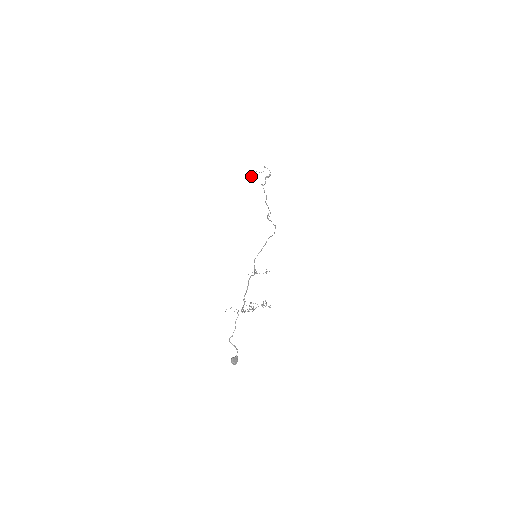
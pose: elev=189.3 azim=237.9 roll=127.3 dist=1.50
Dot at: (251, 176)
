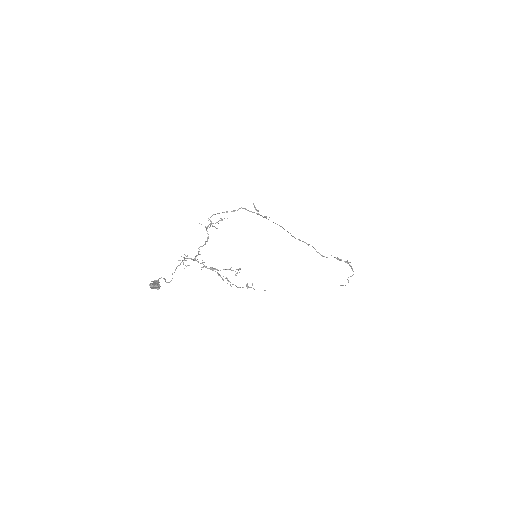
Dot at: occluded
